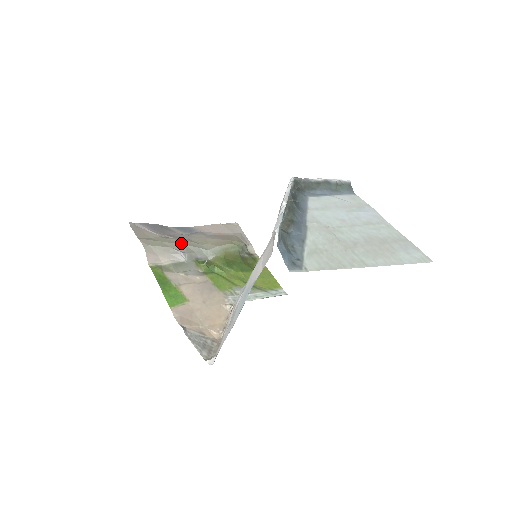
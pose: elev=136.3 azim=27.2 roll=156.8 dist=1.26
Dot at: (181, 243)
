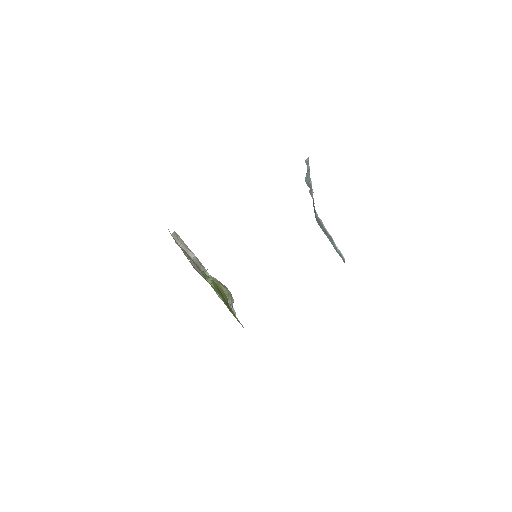
Dot at: occluded
